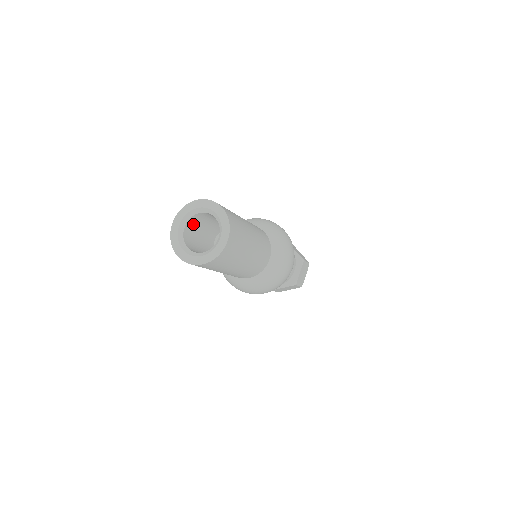
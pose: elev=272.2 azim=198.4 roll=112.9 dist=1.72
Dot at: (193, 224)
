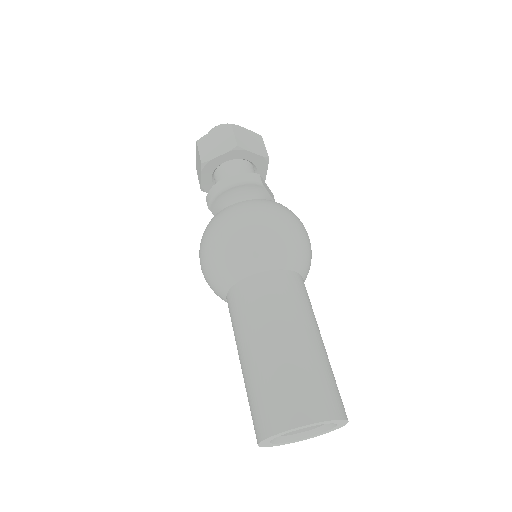
Dot at: occluded
